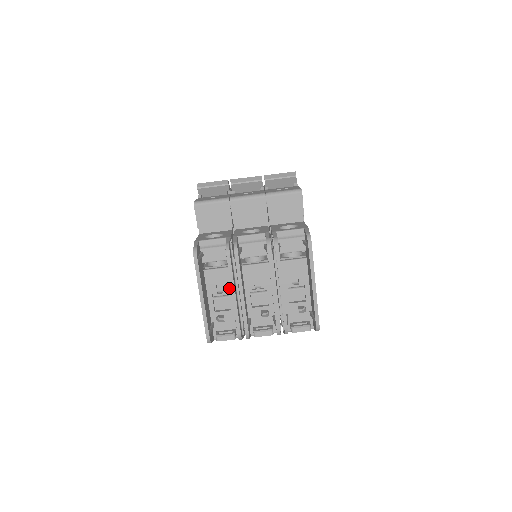
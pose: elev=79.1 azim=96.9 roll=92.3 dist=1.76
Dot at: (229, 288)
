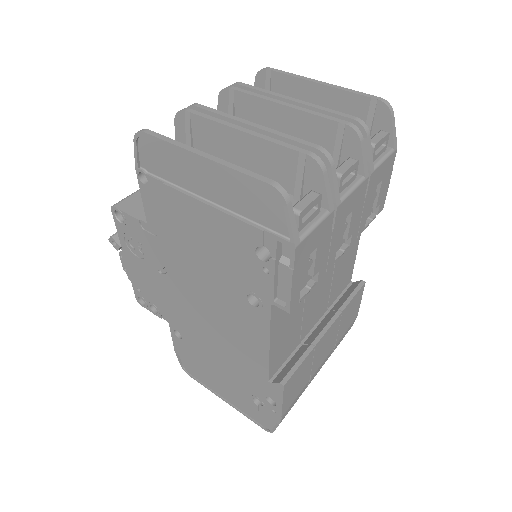
Dot at: occluded
